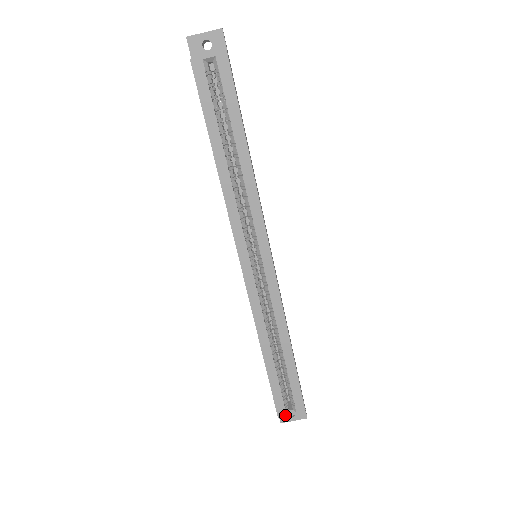
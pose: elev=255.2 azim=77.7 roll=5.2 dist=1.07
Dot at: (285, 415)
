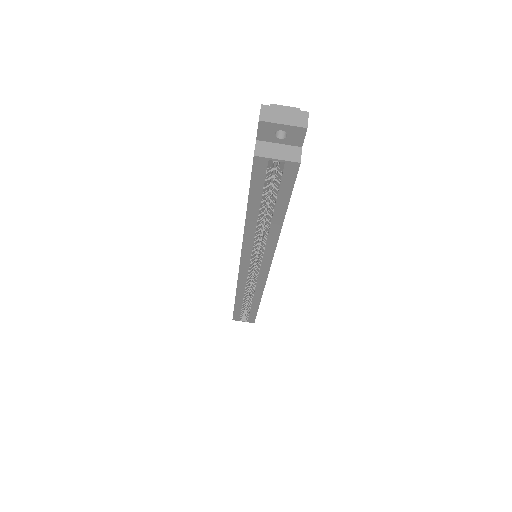
Dot at: (238, 320)
